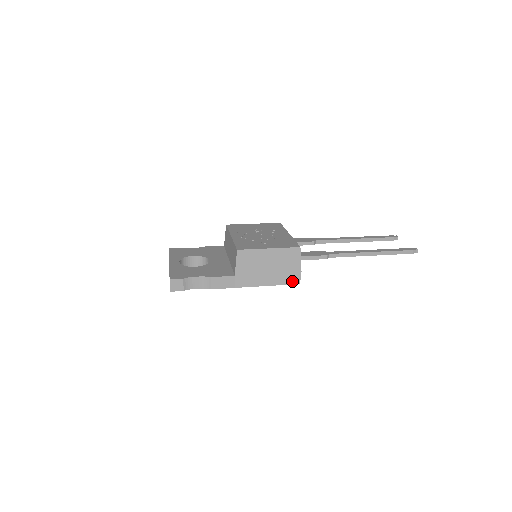
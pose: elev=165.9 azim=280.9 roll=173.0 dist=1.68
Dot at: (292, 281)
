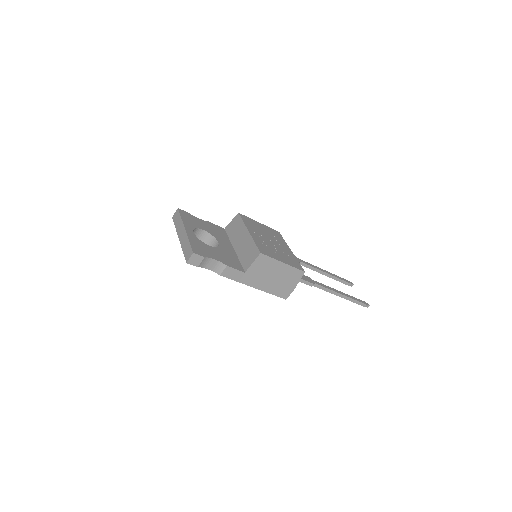
Dot at: (282, 295)
